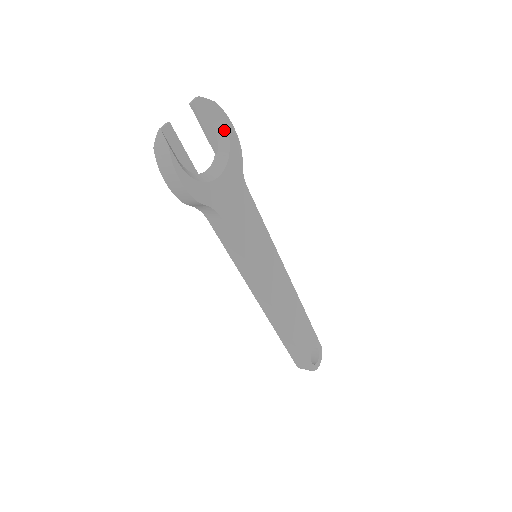
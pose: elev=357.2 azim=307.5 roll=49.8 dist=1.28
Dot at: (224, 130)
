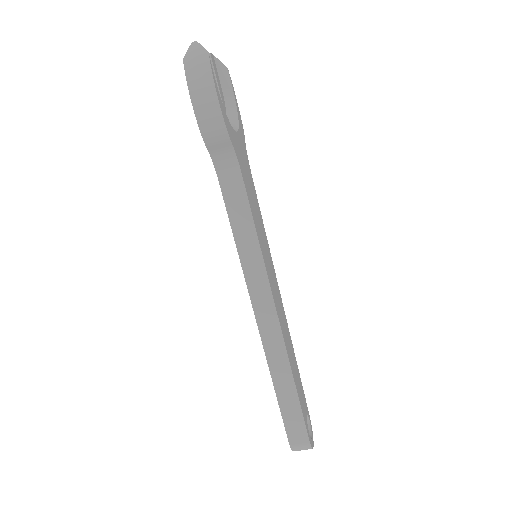
Dot at: (232, 100)
